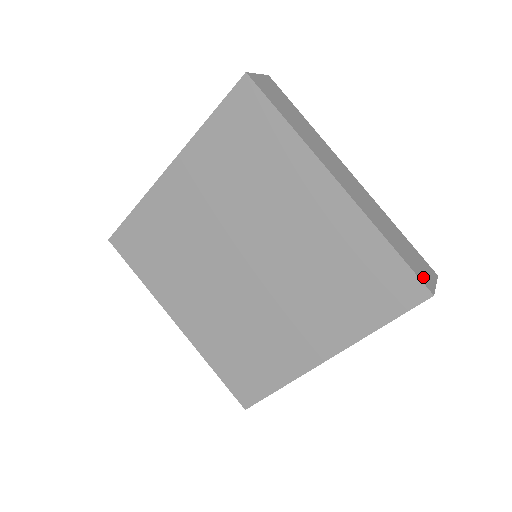
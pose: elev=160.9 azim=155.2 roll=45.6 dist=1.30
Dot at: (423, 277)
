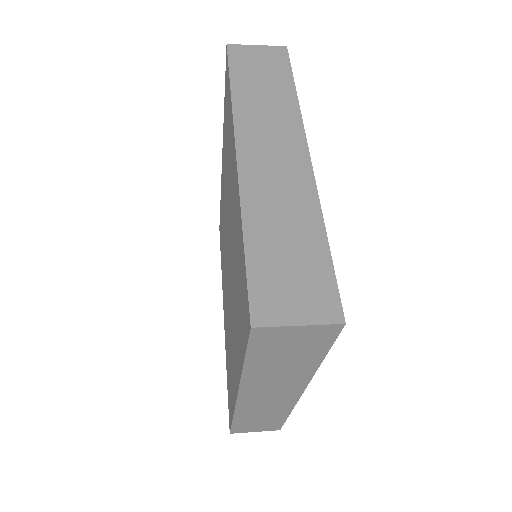
Dot at: (268, 299)
